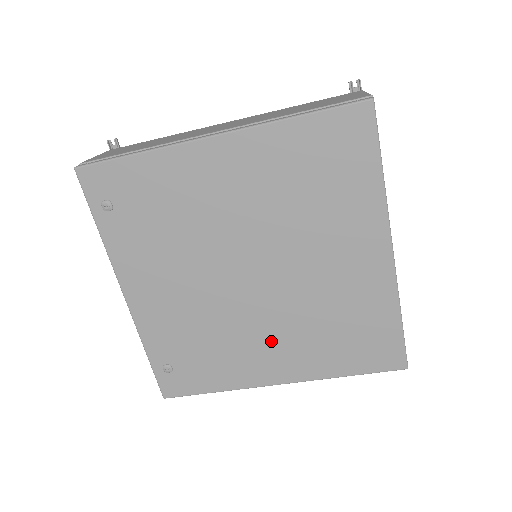
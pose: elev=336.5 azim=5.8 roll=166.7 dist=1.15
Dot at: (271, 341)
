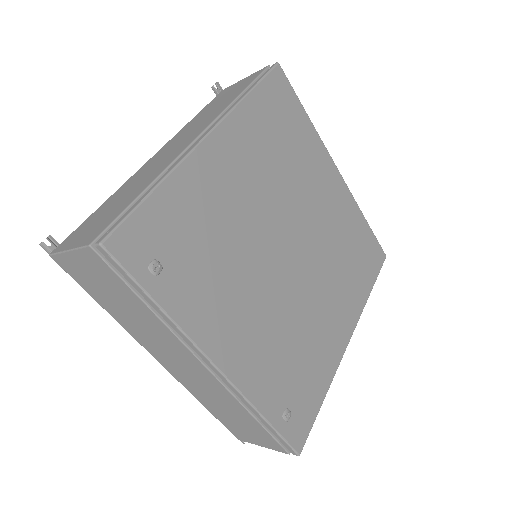
Dot at: (327, 304)
